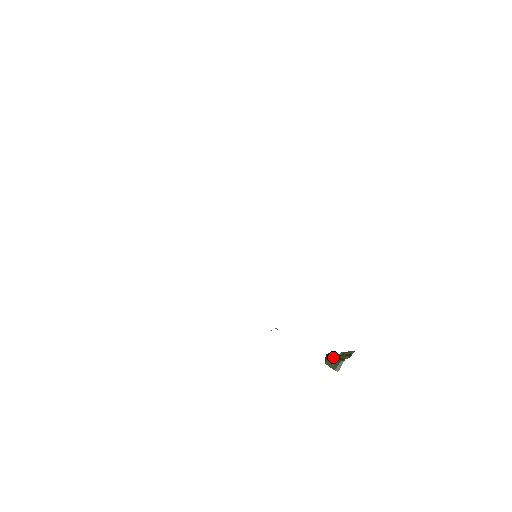
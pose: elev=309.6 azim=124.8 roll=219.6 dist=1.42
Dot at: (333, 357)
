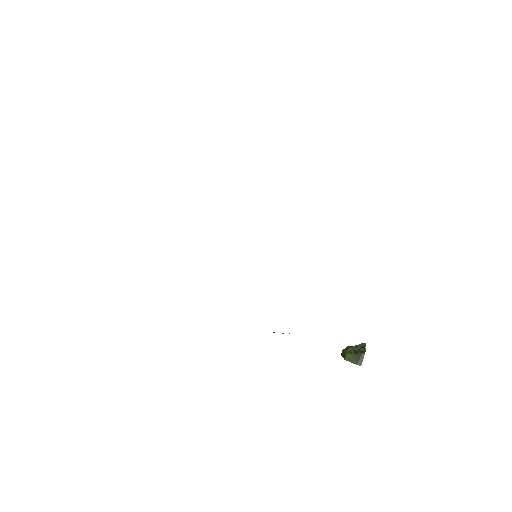
Dot at: (352, 351)
